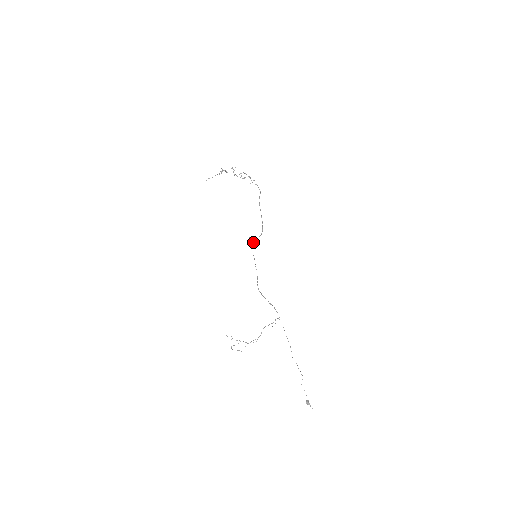
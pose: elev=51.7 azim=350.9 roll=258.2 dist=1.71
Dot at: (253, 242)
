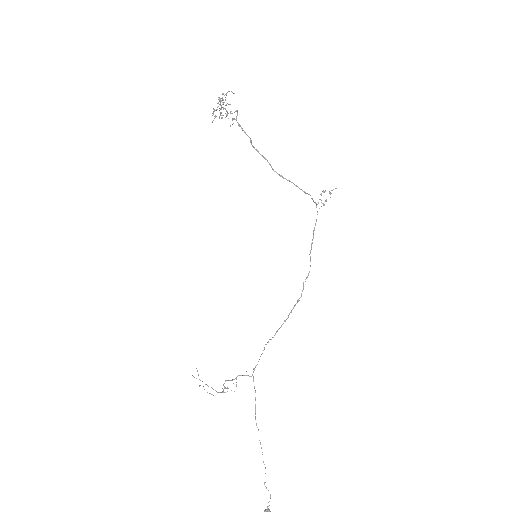
Dot at: (321, 202)
